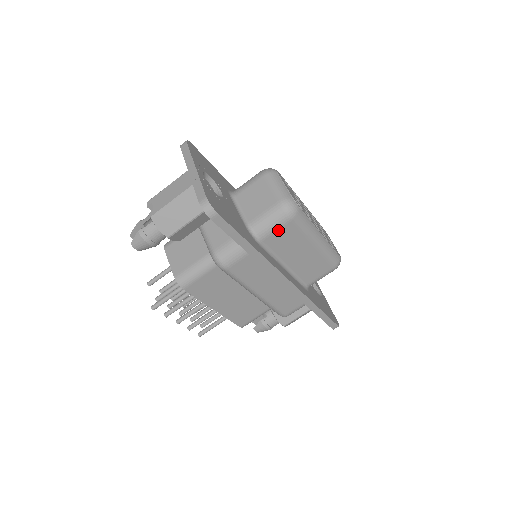
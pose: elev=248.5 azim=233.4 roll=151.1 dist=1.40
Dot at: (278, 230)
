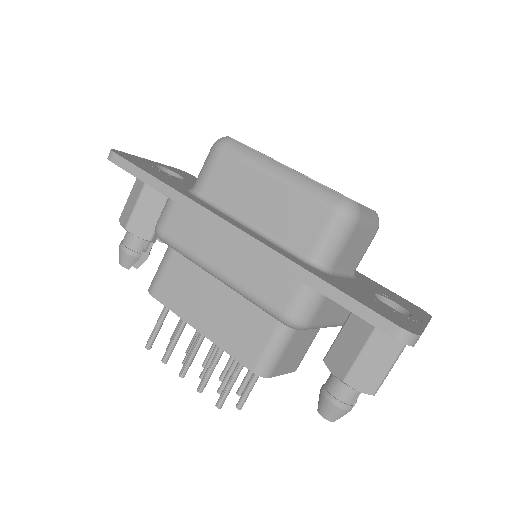
Dot at: (212, 172)
